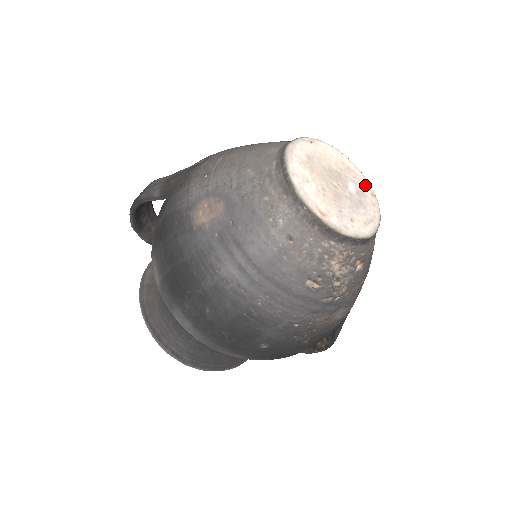
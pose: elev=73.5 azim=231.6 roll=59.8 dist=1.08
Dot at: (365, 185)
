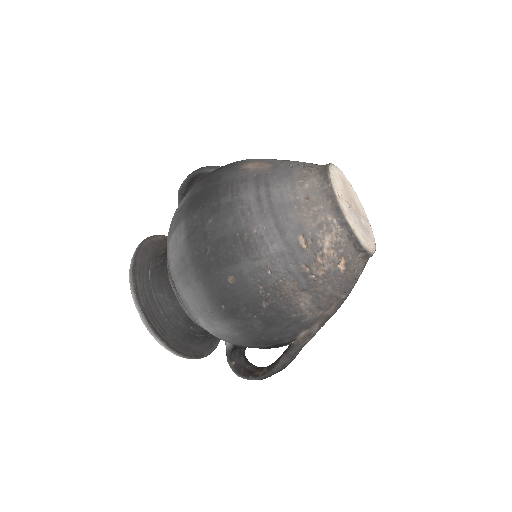
Dot at: (372, 234)
